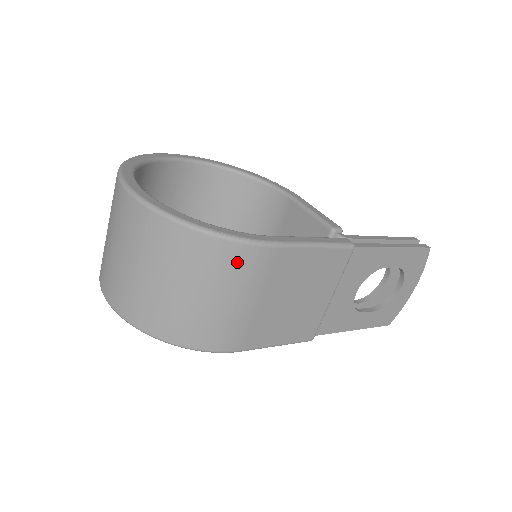
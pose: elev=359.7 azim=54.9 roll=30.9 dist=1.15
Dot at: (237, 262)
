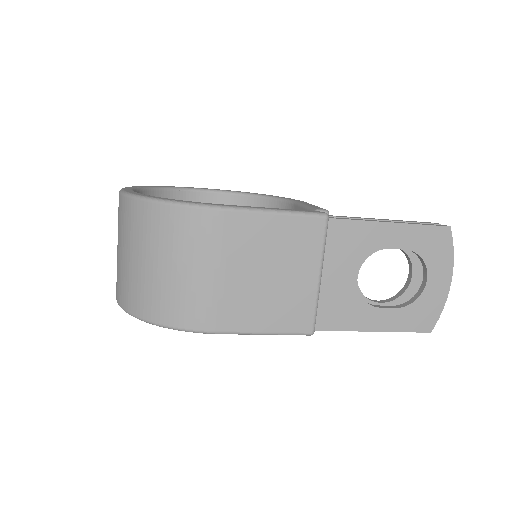
Dot at: (189, 227)
